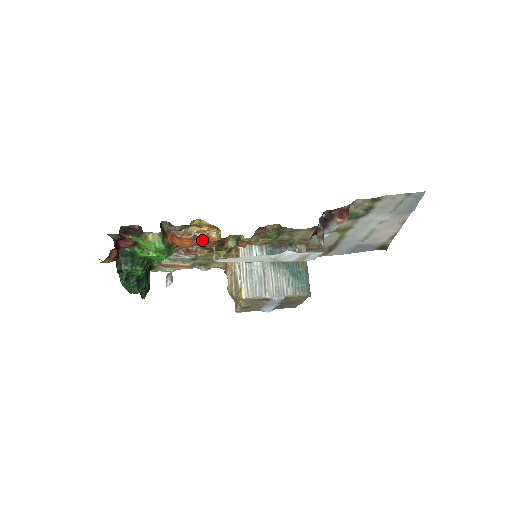
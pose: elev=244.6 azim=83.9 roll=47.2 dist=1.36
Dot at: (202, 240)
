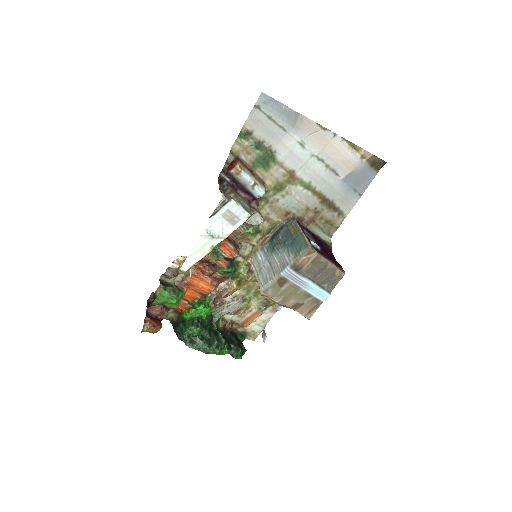
Dot at: (203, 273)
